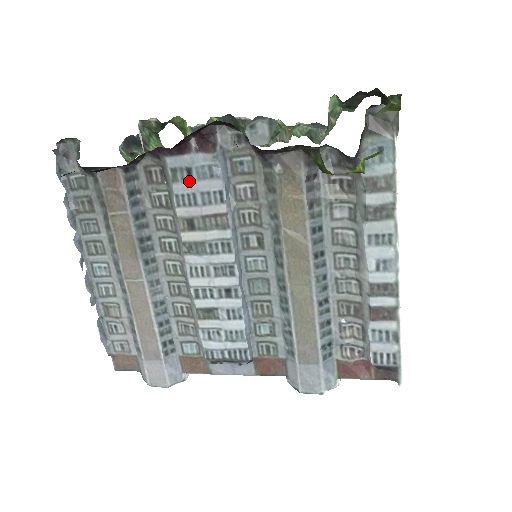
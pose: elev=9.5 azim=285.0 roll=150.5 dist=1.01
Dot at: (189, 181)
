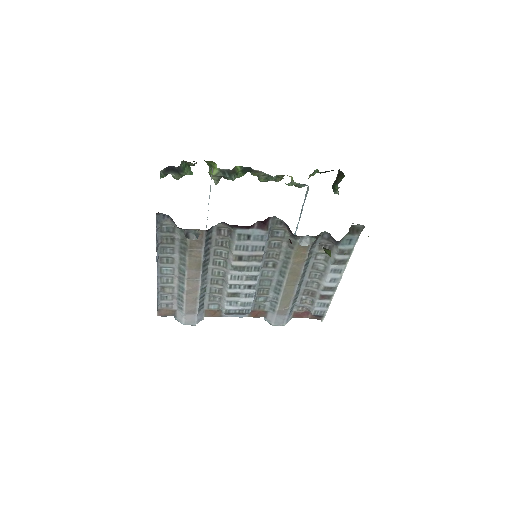
Dot at: (247, 240)
